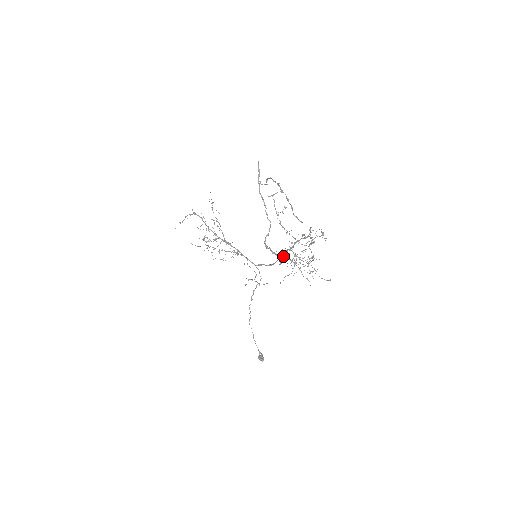
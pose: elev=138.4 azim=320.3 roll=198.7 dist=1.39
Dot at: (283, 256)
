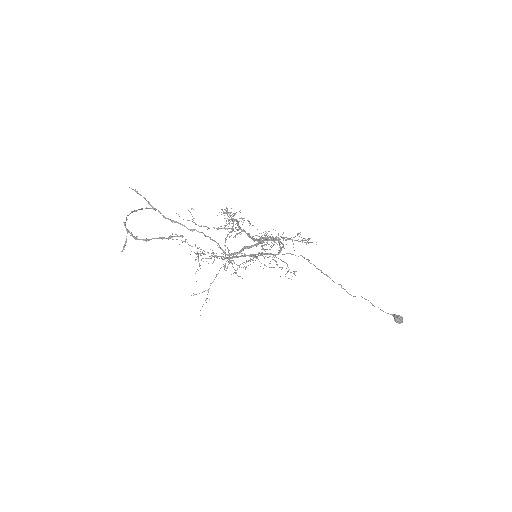
Dot at: occluded
